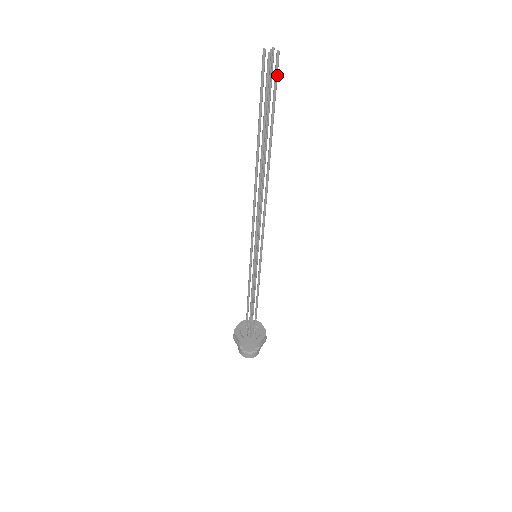
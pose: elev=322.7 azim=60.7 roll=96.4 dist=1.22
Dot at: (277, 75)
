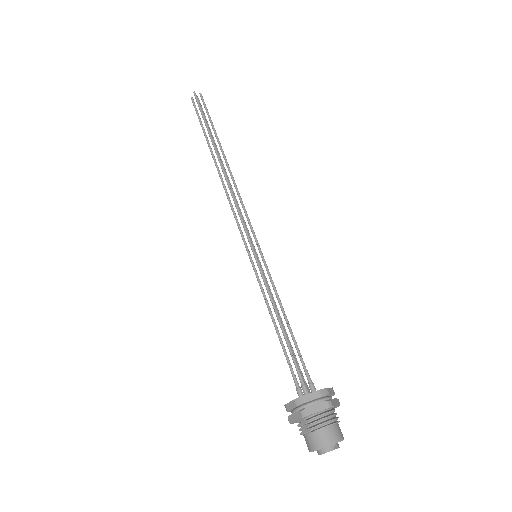
Dot at: (205, 104)
